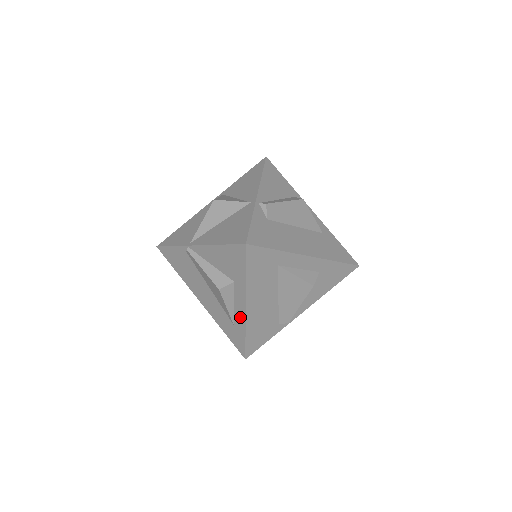
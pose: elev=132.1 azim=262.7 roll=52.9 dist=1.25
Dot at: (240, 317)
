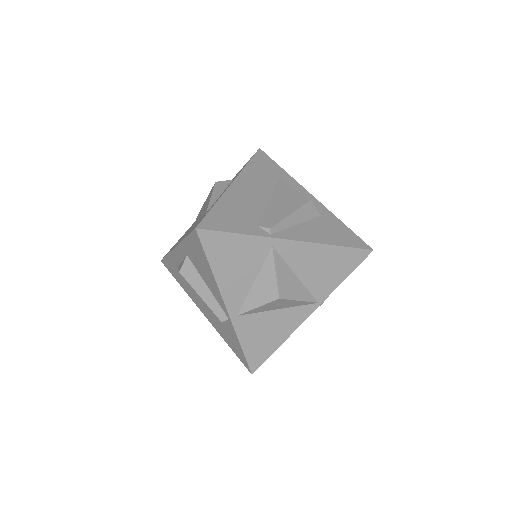
Dot at: (220, 196)
